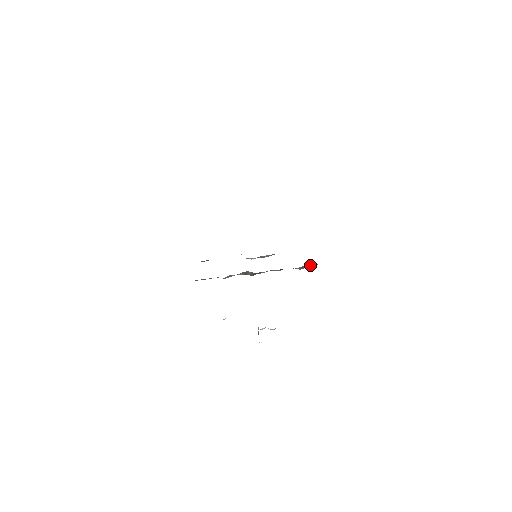
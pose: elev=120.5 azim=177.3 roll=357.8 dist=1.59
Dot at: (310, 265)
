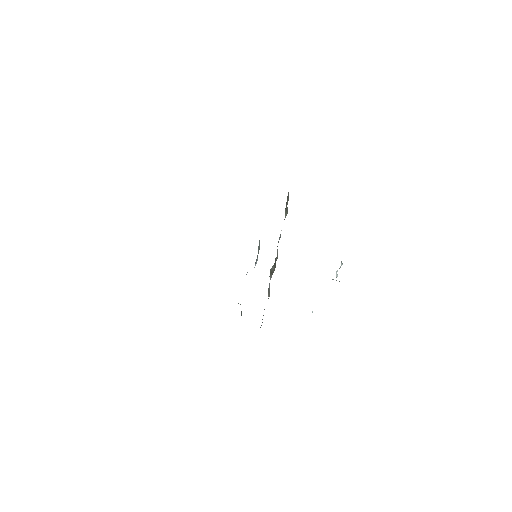
Dot at: occluded
